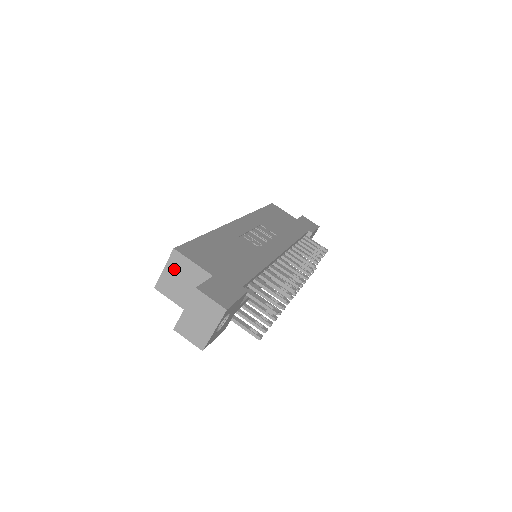
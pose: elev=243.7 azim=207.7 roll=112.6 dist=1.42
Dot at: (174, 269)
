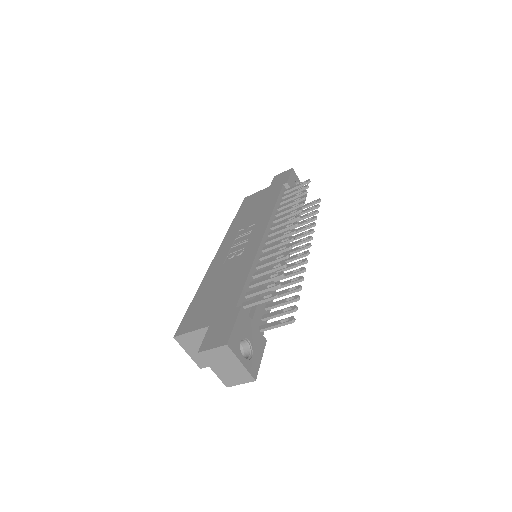
Dot at: (191, 347)
